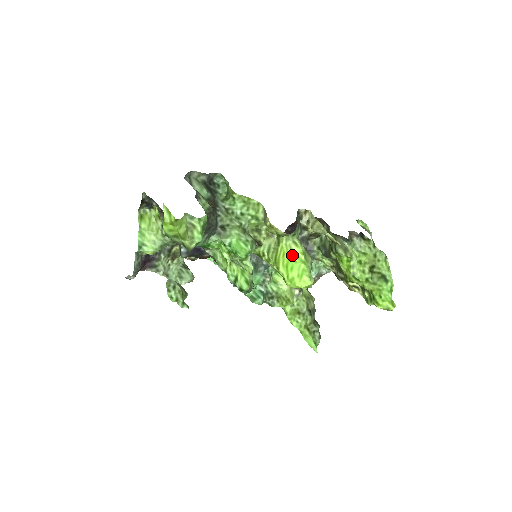
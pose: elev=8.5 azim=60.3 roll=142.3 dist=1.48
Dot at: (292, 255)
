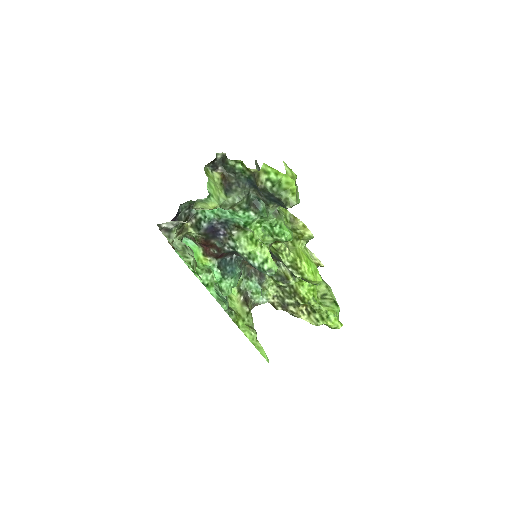
Dot at: (307, 256)
